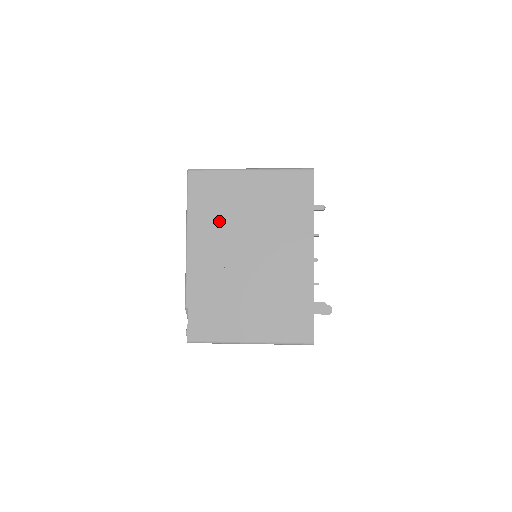
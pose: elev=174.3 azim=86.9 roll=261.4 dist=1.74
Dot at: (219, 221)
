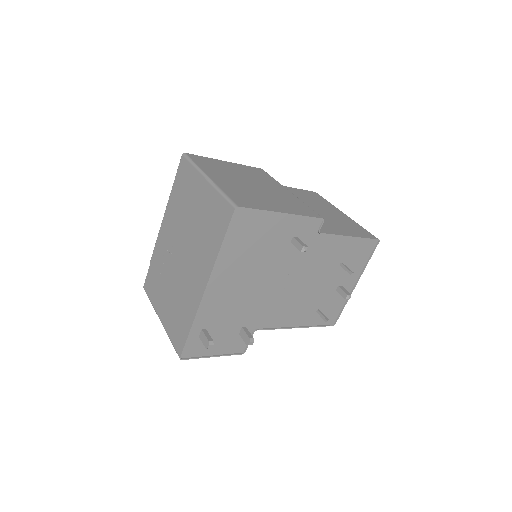
Dot at: (179, 211)
